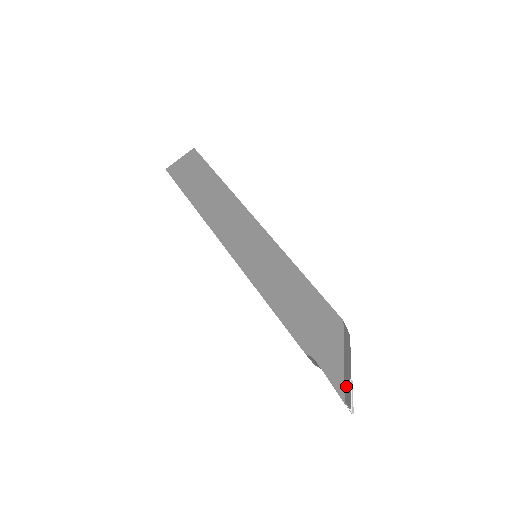
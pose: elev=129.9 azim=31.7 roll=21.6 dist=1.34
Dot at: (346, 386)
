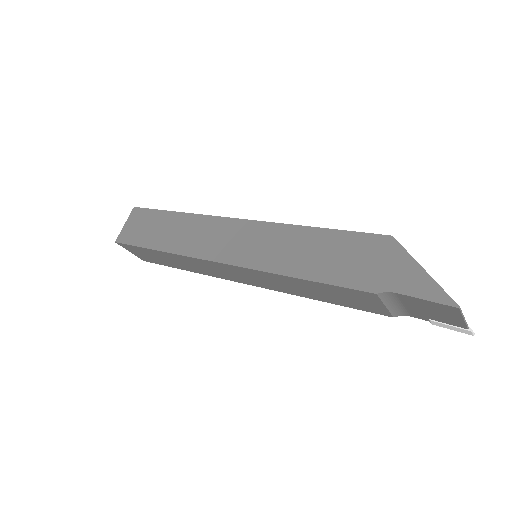
Dot at: occluded
